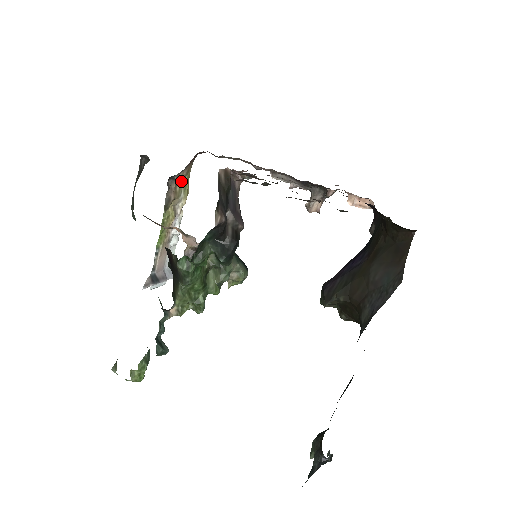
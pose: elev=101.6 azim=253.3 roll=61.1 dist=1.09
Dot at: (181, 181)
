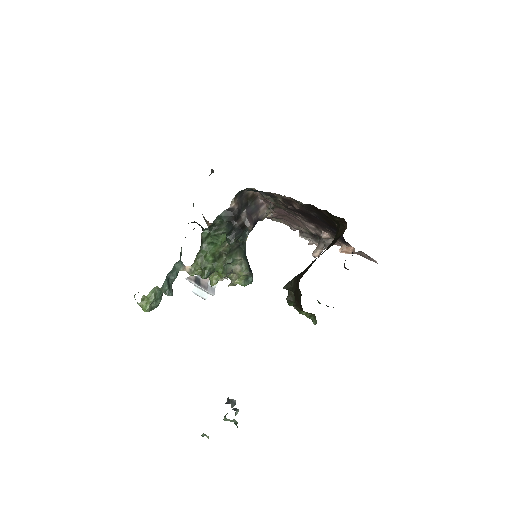
Dot at: occluded
